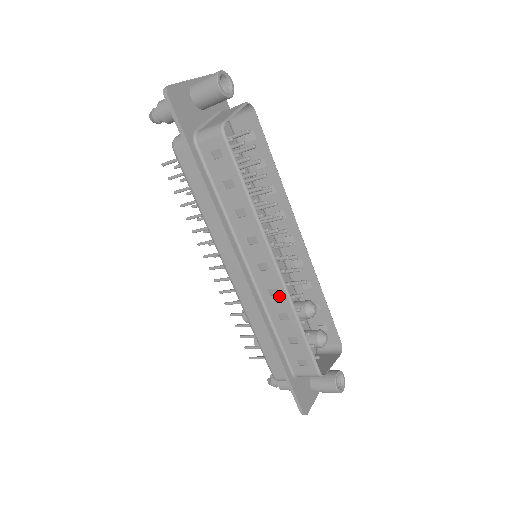
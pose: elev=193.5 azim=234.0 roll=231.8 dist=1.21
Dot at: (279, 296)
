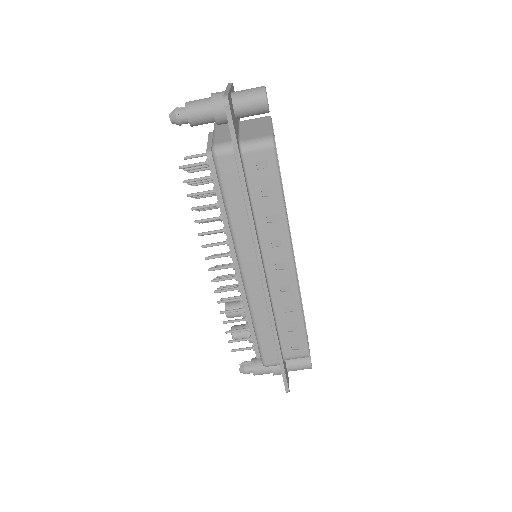
Dot at: (290, 291)
